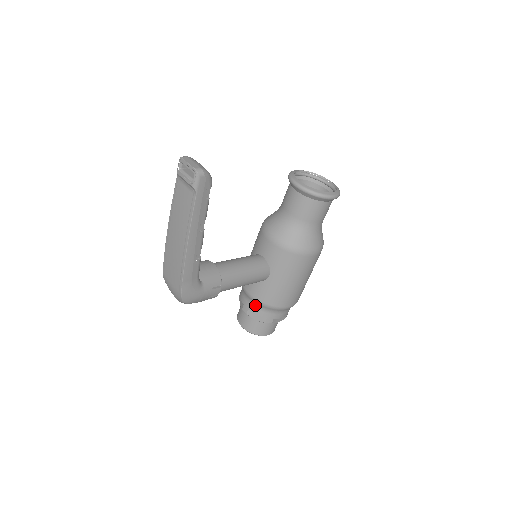
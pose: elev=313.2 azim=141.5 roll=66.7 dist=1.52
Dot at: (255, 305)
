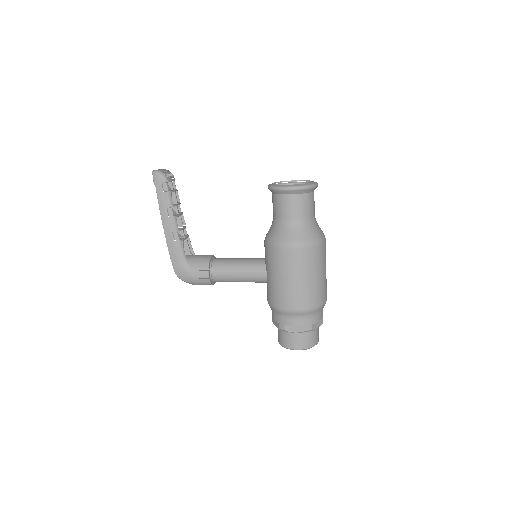
Dot at: occluded
